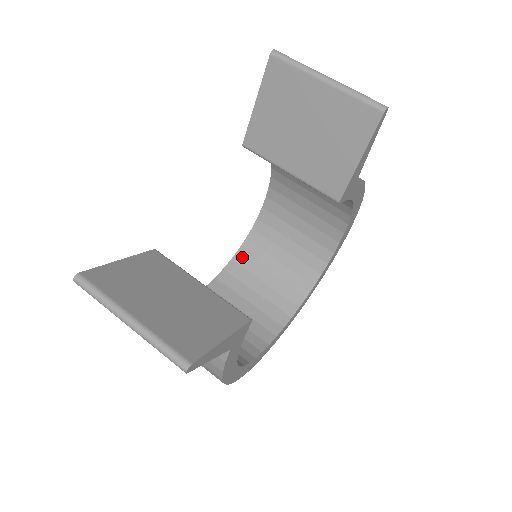
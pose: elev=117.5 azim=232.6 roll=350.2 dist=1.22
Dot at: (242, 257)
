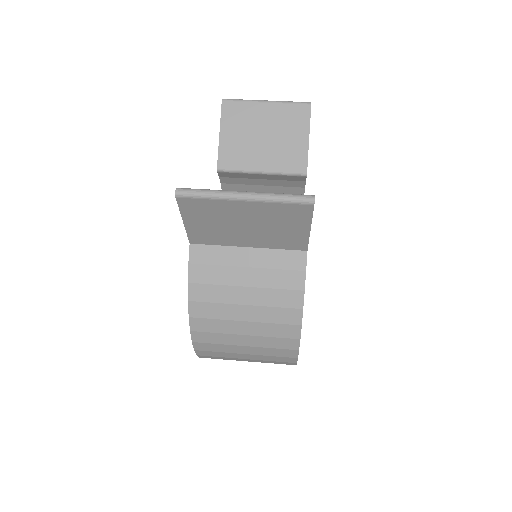
Dot at: occluded
